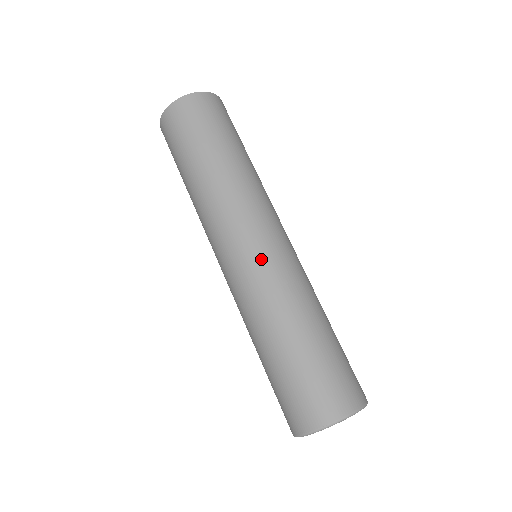
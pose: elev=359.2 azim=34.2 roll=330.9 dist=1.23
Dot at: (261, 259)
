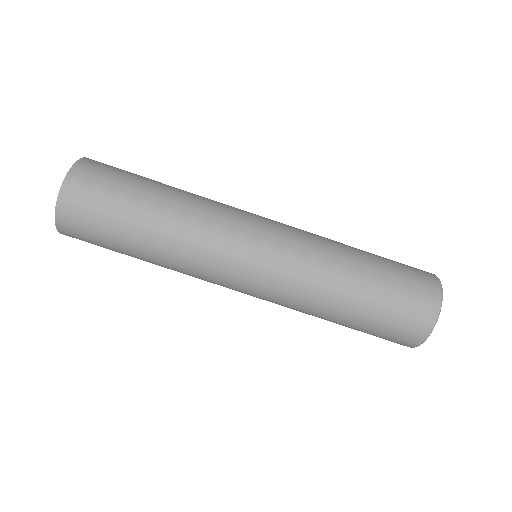
Dot at: (282, 236)
